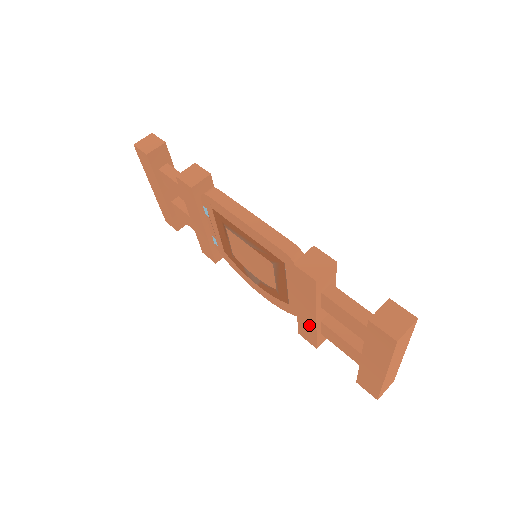
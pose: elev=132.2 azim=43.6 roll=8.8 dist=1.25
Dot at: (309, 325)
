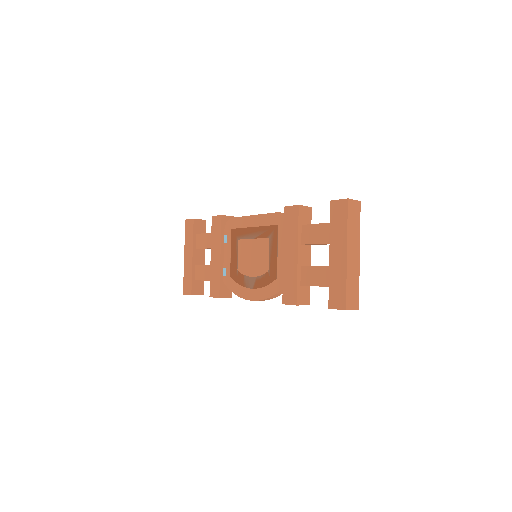
Dot at: (292, 273)
